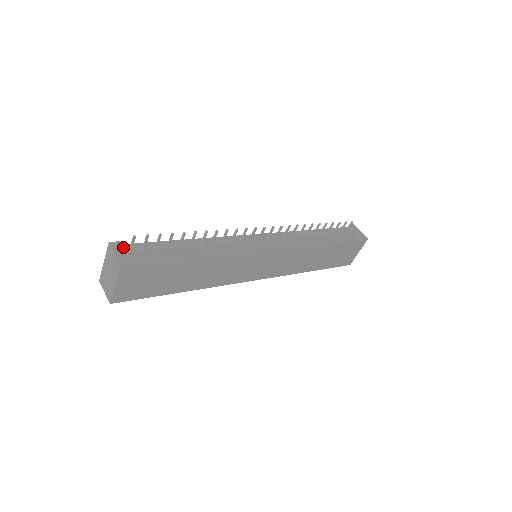
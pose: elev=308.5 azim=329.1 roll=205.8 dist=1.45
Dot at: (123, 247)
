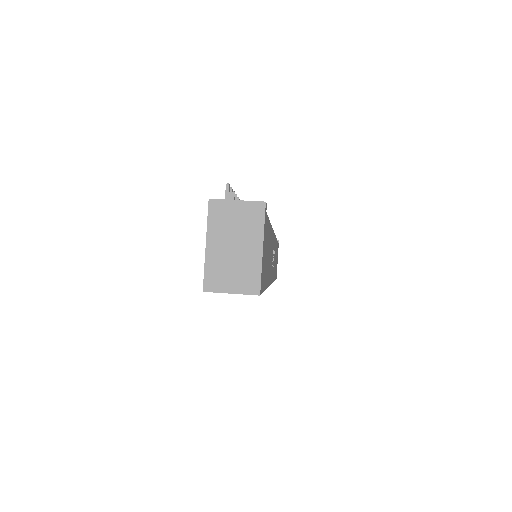
Dot at: occluded
